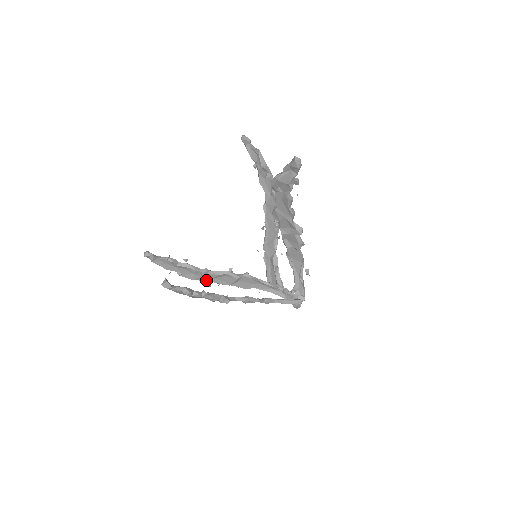
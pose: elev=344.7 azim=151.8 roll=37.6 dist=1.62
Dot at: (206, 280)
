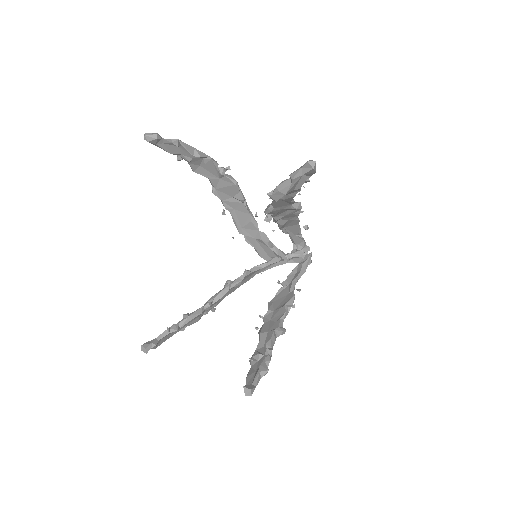
Dot at: (210, 309)
